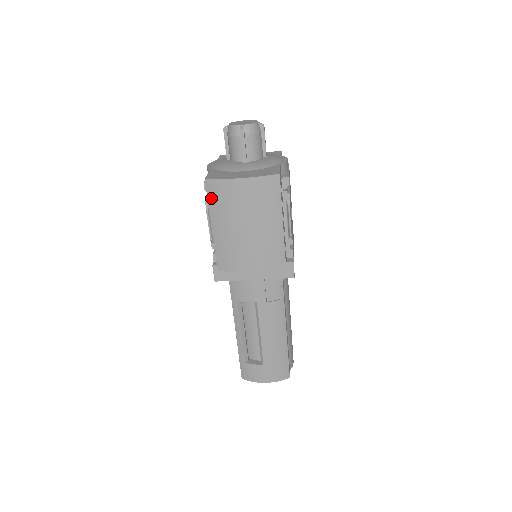
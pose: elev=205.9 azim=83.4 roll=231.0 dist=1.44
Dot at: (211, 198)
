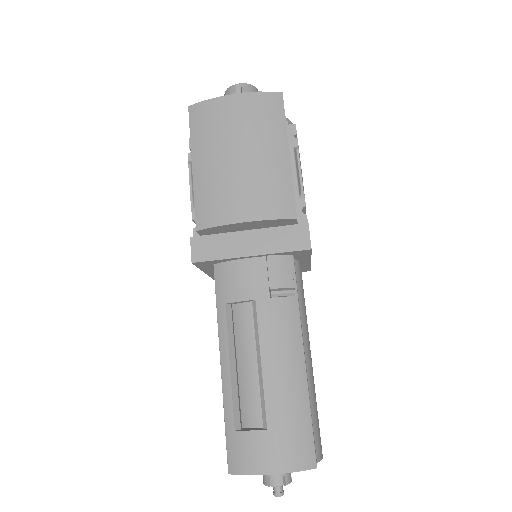
Dot at: (194, 127)
